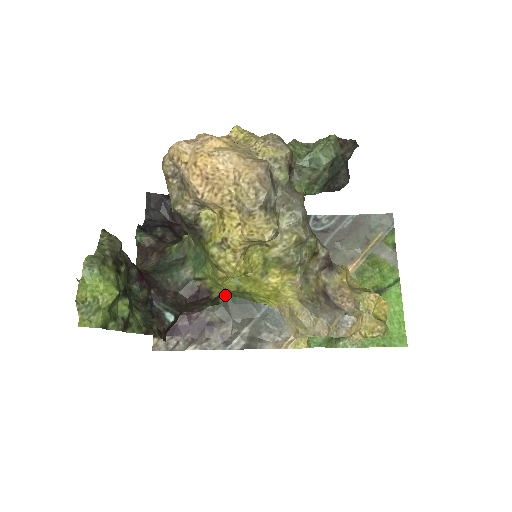
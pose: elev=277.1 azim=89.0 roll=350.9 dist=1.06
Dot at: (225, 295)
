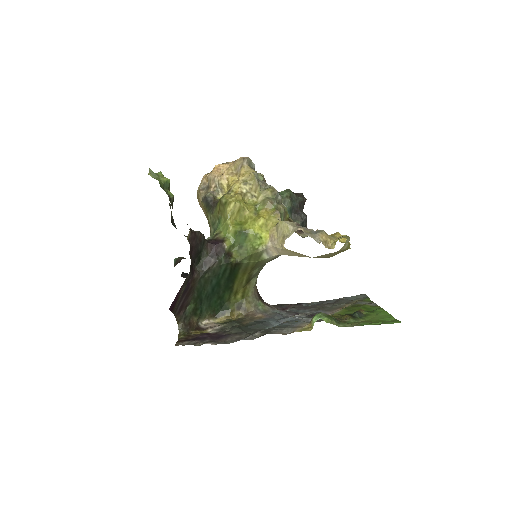
Dot at: (234, 257)
